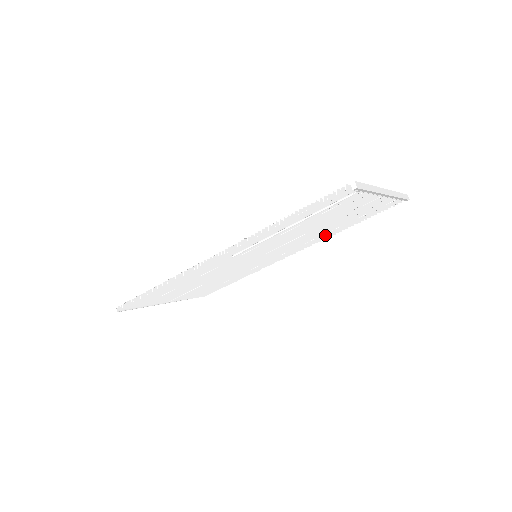
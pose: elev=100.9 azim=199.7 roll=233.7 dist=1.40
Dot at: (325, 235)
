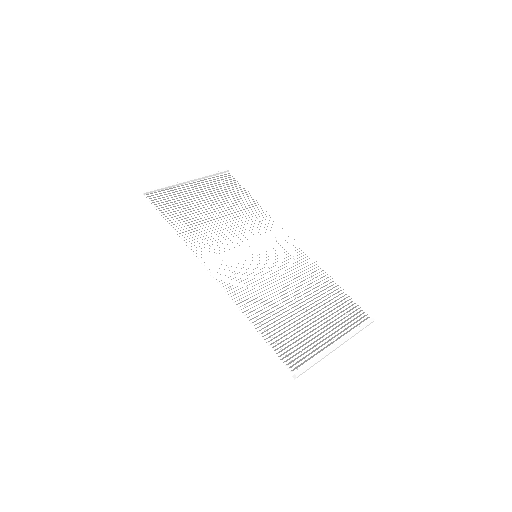
Dot at: (314, 275)
